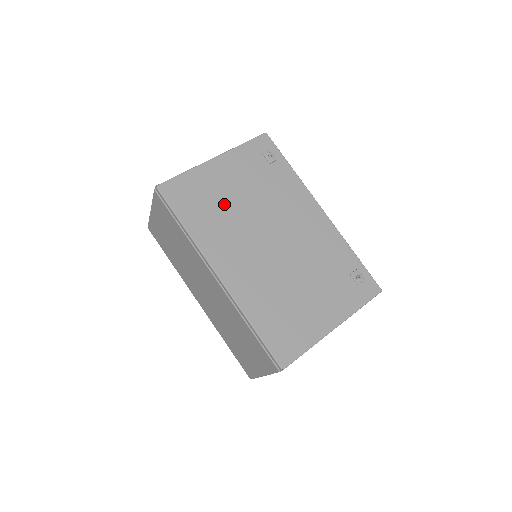
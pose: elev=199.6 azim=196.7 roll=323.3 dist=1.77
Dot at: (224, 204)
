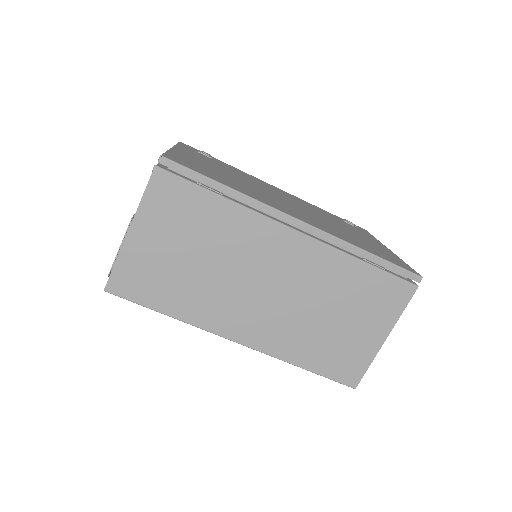
Dot at: (226, 176)
